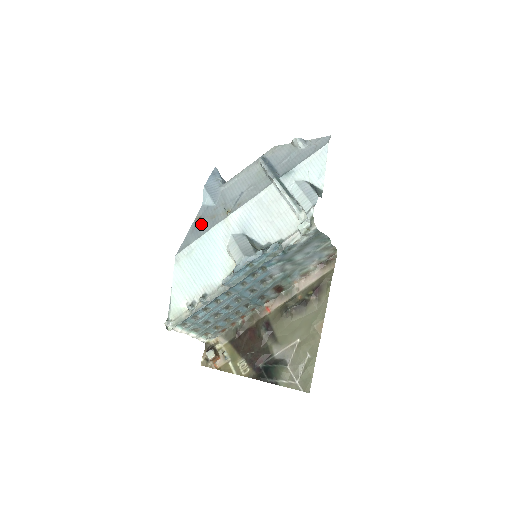
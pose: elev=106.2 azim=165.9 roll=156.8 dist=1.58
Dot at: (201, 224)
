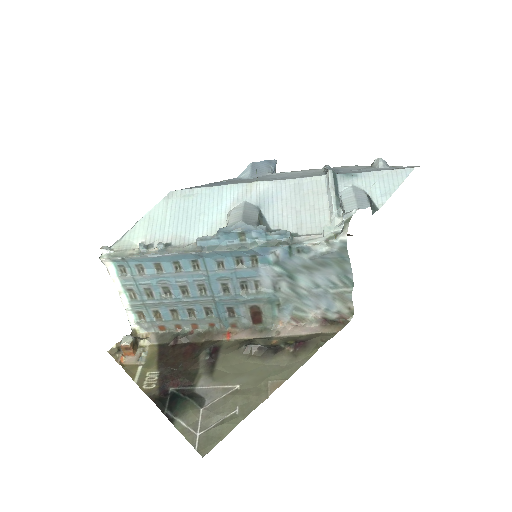
Dot at: (221, 183)
